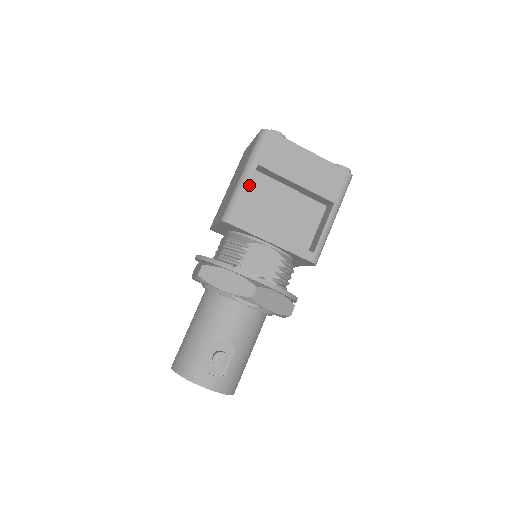
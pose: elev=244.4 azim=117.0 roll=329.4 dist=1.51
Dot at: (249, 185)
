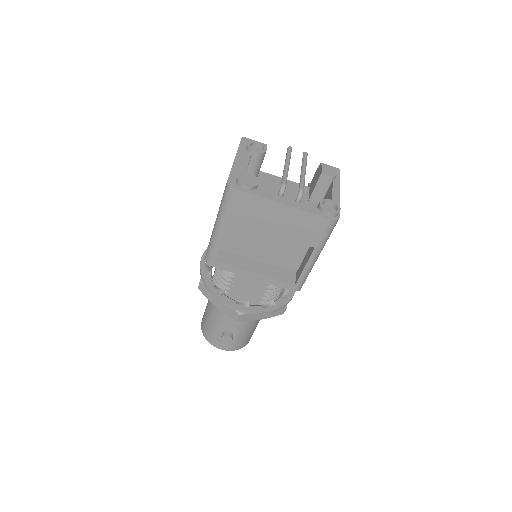
Dot at: (229, 222)
